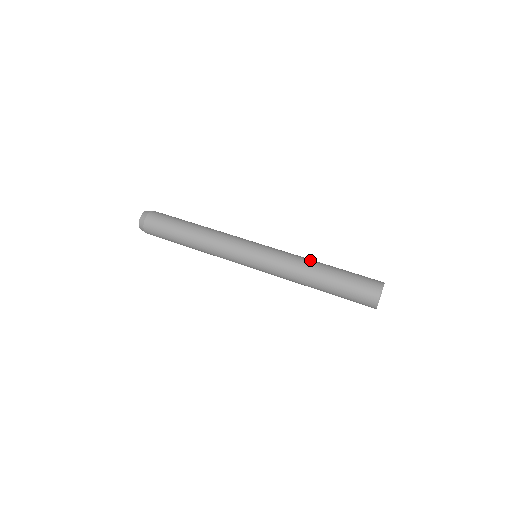
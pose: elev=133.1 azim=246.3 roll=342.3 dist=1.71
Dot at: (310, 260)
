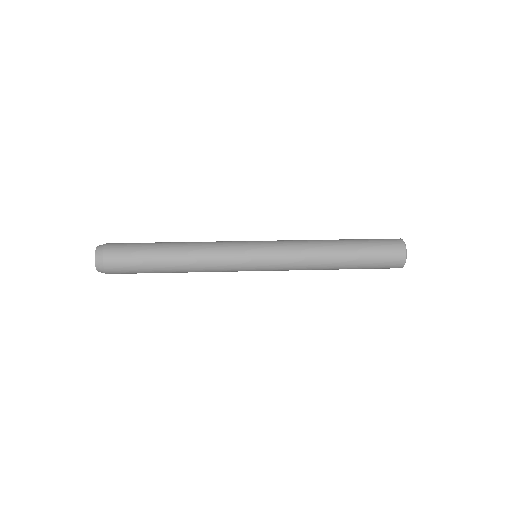
Dot at: (320, 241)
